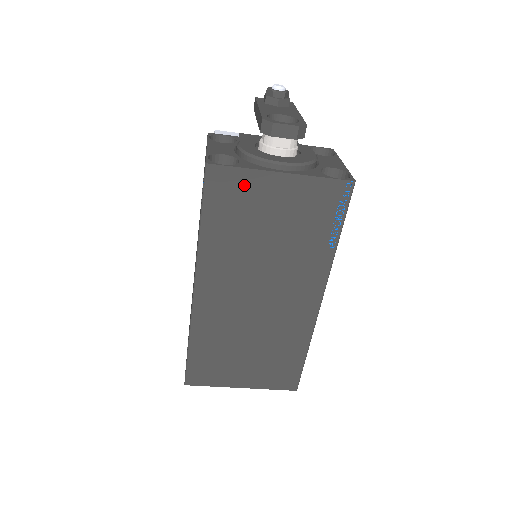
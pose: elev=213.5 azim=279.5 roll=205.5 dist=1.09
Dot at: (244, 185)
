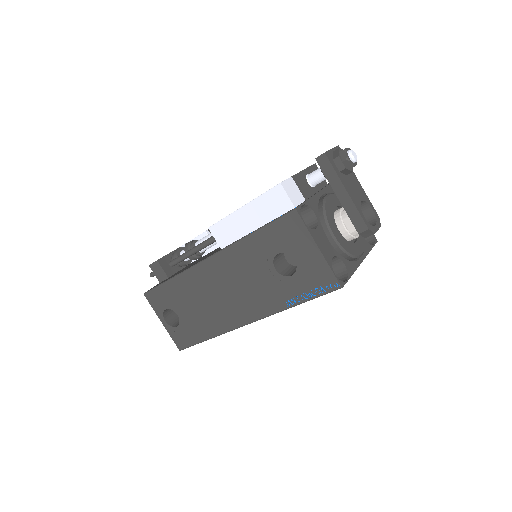
Dot at: occluded
